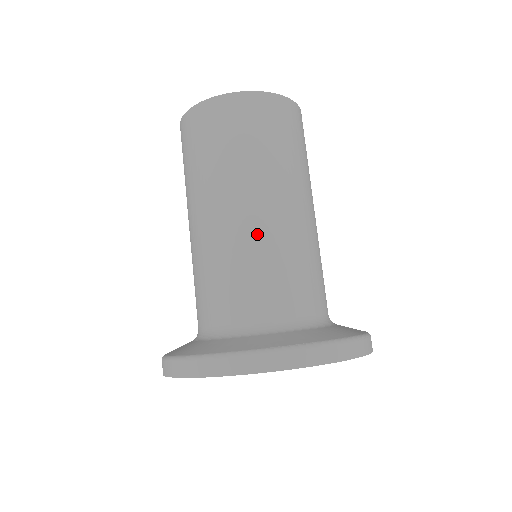
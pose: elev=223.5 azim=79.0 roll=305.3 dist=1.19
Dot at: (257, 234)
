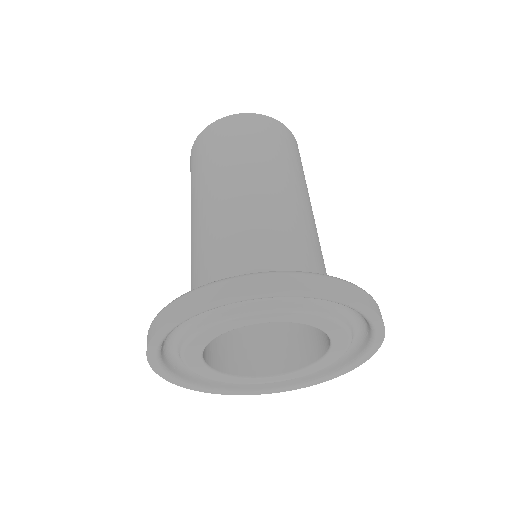
Dot at: (234, 208)
